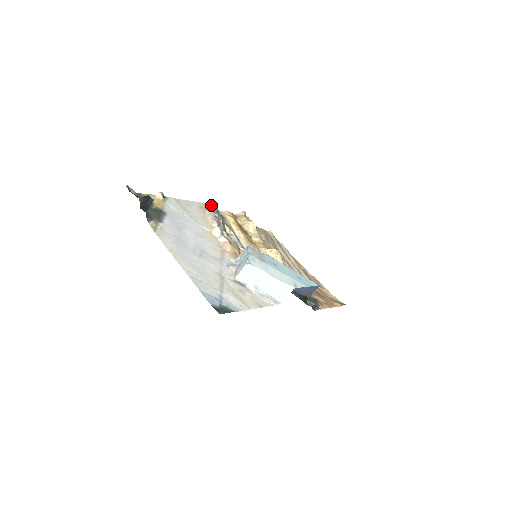
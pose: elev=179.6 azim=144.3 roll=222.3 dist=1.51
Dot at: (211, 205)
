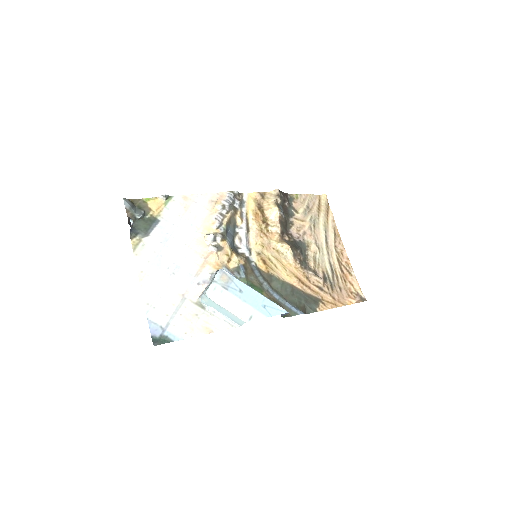
Dot at: (227, 195)
